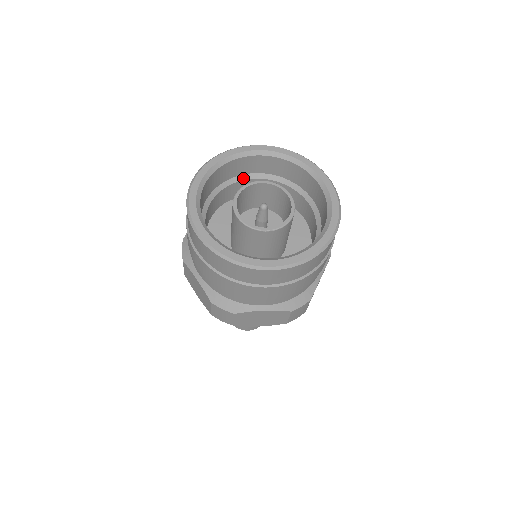
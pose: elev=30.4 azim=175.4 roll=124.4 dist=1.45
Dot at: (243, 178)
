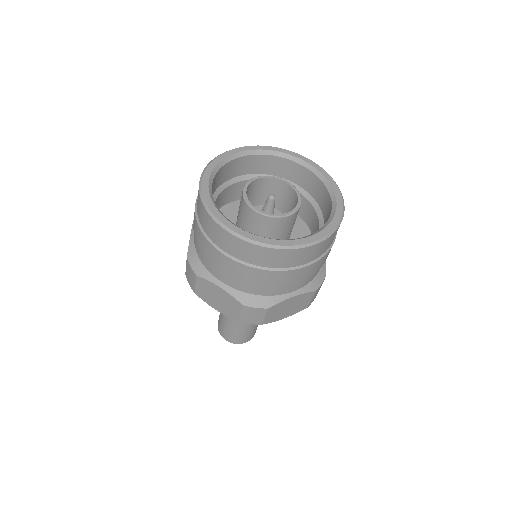
Dot at: occluded
